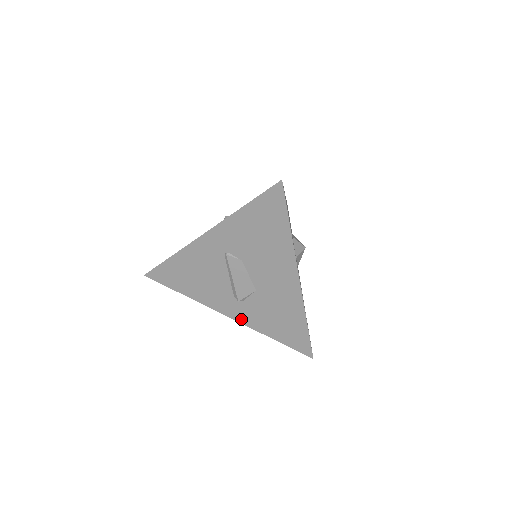
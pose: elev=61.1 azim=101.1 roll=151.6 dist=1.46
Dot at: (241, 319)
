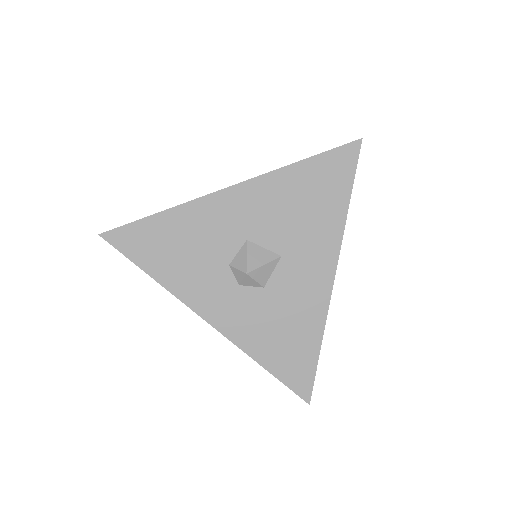
Dot at: occluded
